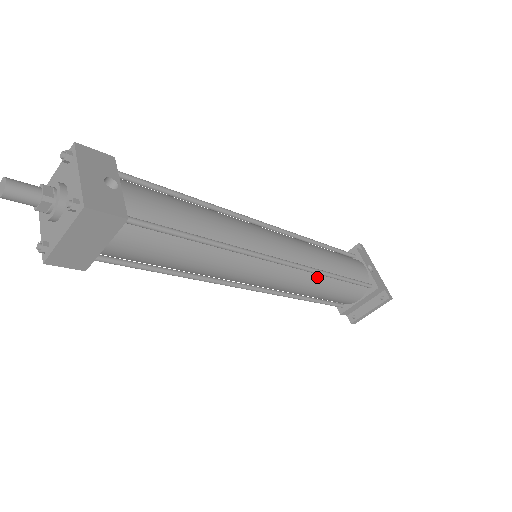
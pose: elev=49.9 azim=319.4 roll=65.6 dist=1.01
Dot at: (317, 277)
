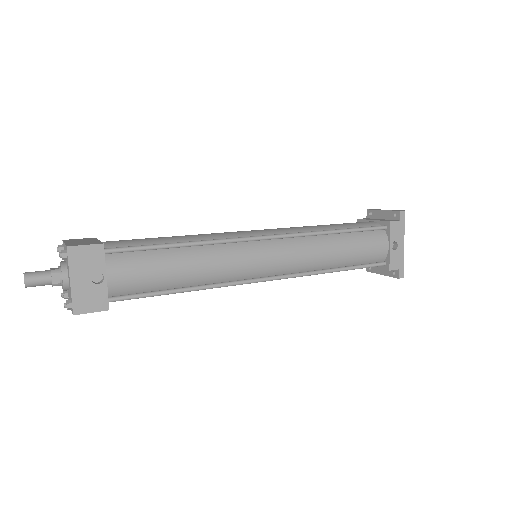
Dot at: occluded
